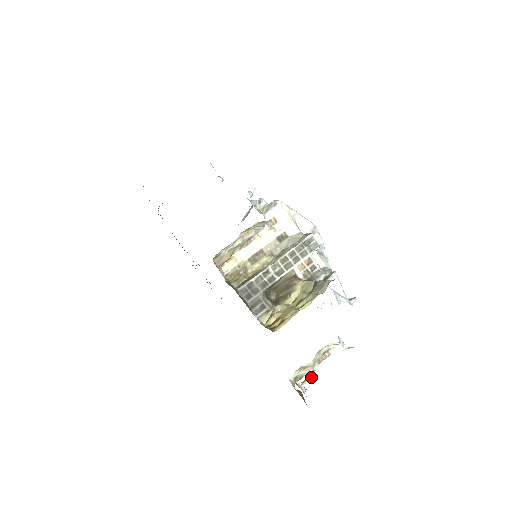
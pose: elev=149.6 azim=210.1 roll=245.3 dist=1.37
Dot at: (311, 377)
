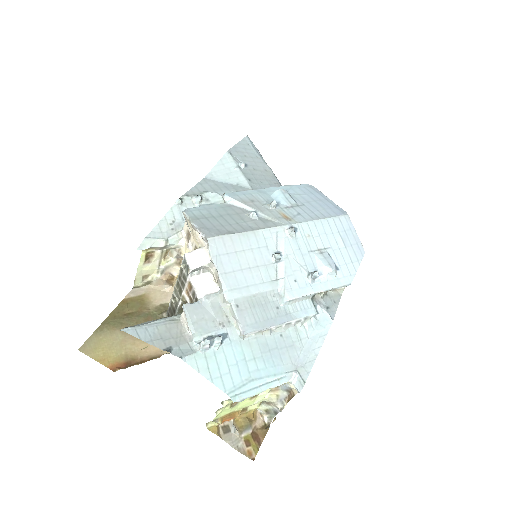
Dot at: (212, 421)
